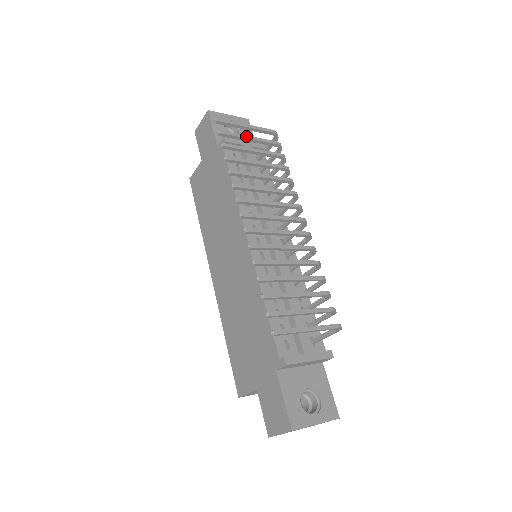
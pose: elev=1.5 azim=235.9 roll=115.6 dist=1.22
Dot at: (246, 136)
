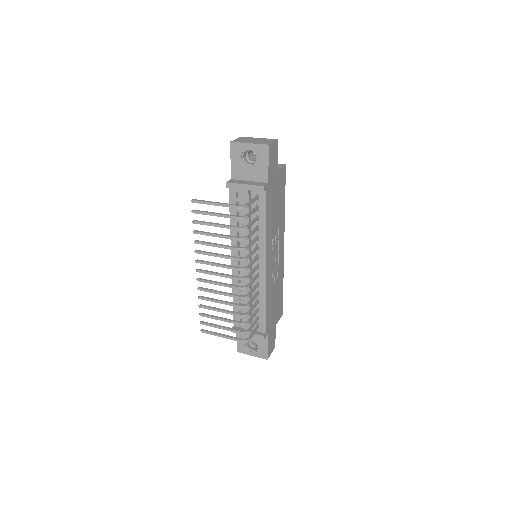
Dot at: (212, 214)
